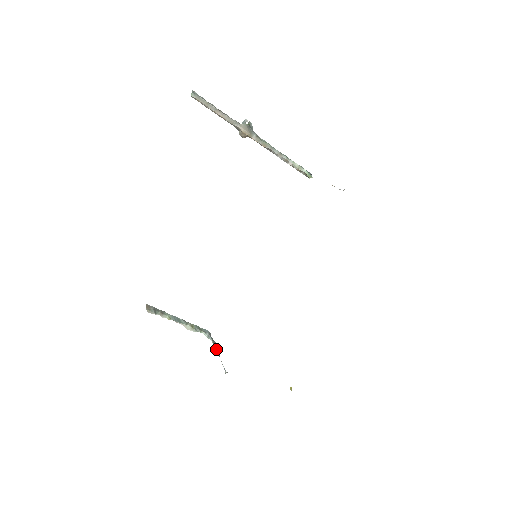
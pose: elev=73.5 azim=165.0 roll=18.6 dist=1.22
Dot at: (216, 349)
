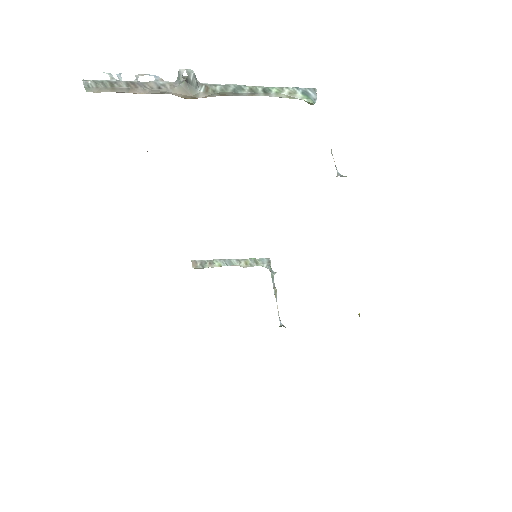
Dot at: (273, 288)
